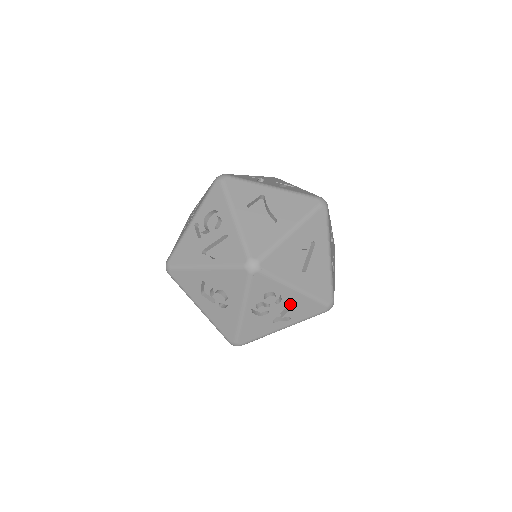
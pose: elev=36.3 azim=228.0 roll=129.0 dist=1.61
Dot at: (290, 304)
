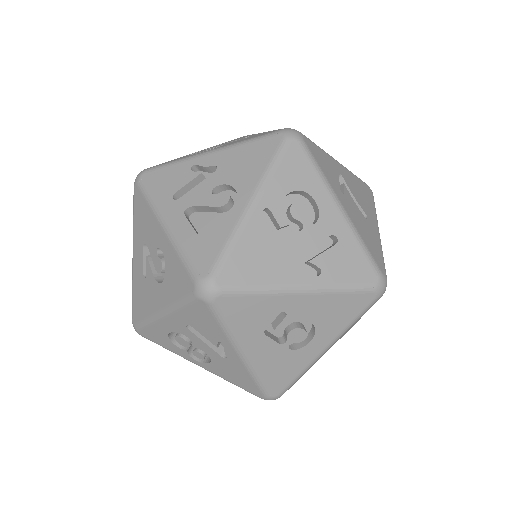
Dot at: occluded
